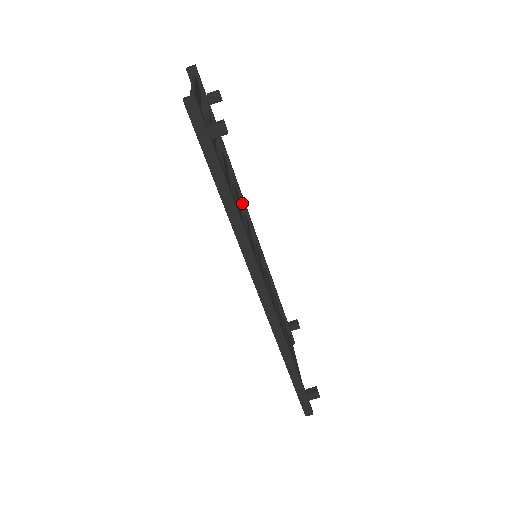
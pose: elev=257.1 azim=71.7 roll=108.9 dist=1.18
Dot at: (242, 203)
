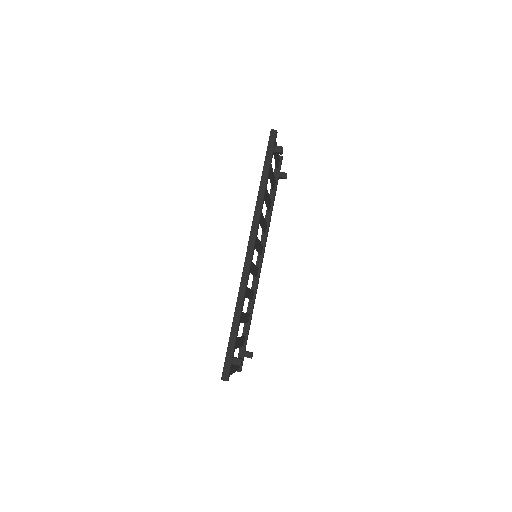
Dot at: (265, 238)
